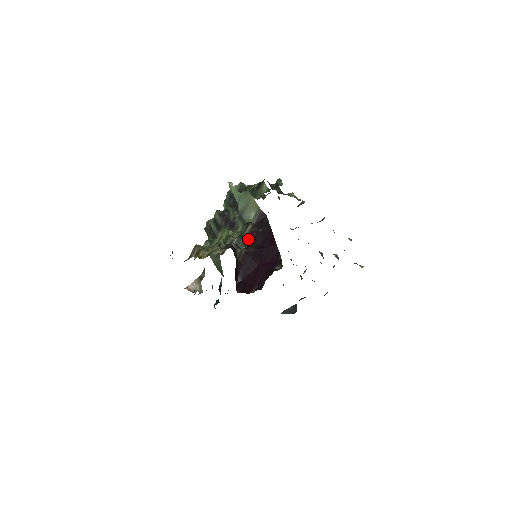
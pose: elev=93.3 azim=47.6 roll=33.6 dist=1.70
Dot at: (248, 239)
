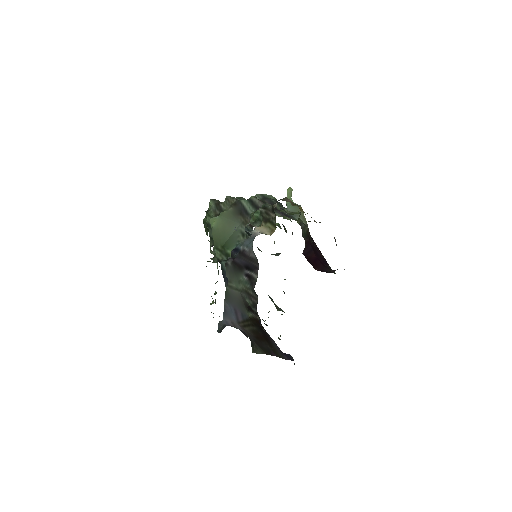
Dot at: (307, 234)
